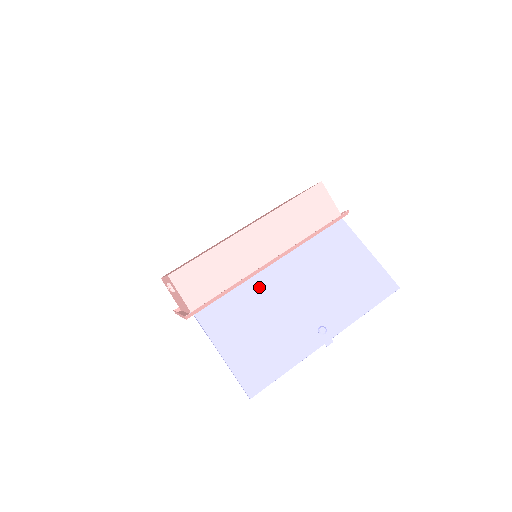
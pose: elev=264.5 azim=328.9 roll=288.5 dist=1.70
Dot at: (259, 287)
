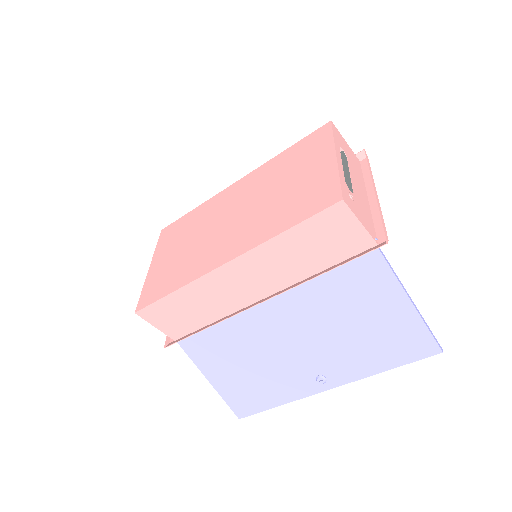
Dot at: (247, 324)
